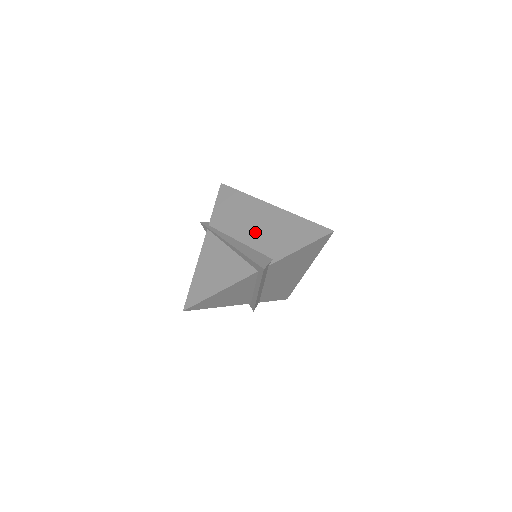
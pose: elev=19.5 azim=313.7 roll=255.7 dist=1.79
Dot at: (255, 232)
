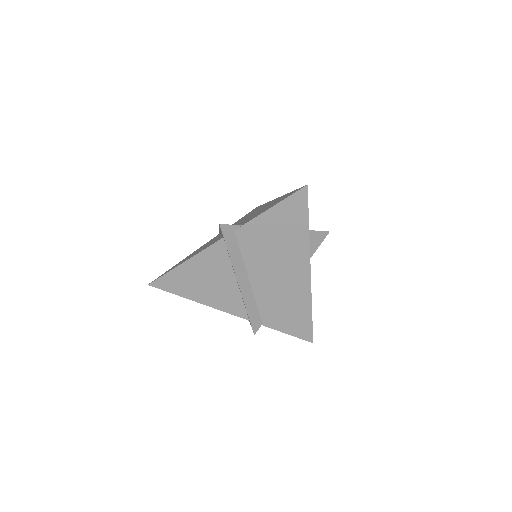
Dot at: occluded
